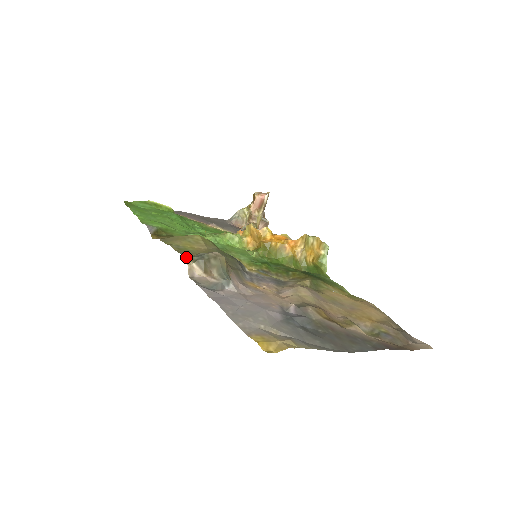
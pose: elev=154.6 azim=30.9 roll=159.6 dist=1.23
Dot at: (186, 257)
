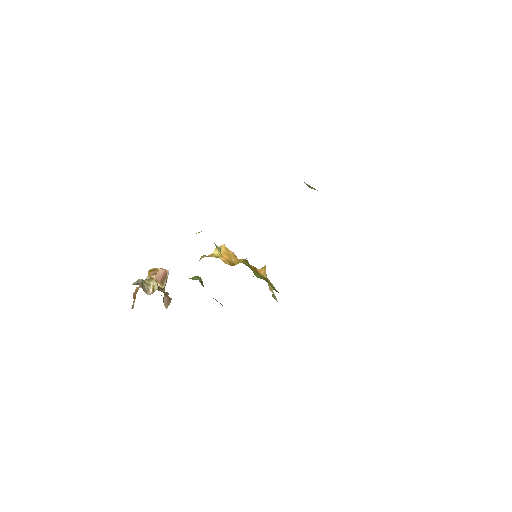
Dot at: occluded
